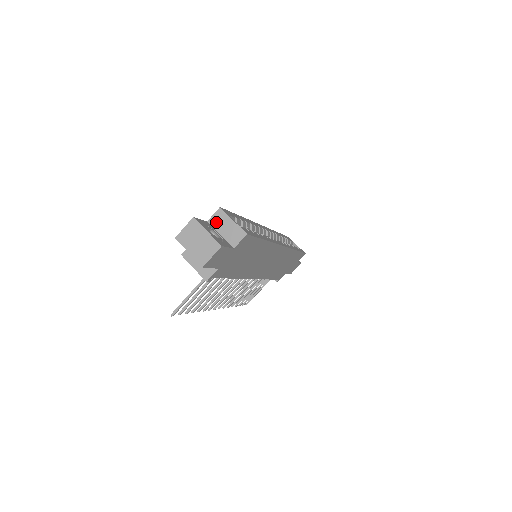
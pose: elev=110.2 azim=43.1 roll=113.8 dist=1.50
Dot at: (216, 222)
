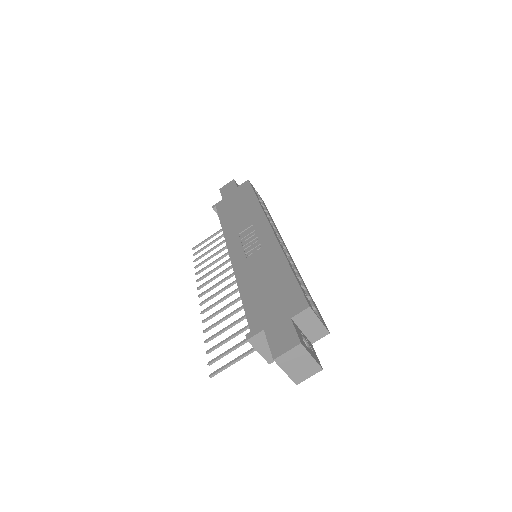
Dot at: (301, 320)
